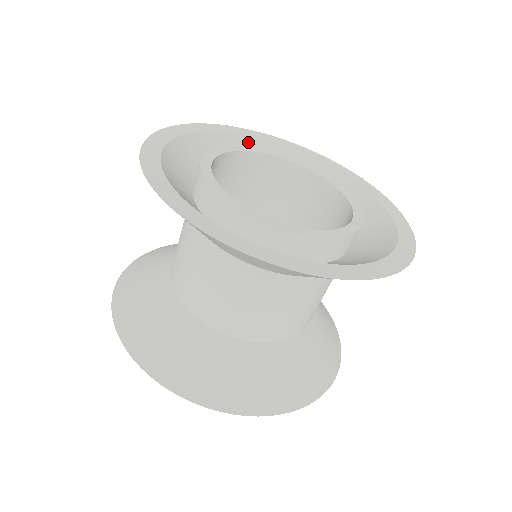
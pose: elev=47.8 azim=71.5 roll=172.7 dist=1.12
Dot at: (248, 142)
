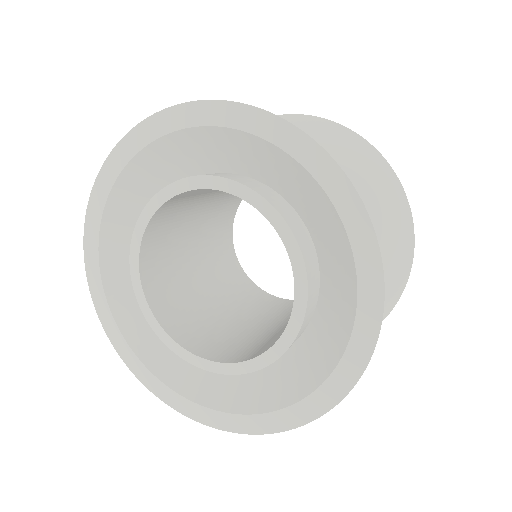
Dot at: (144, 162)
